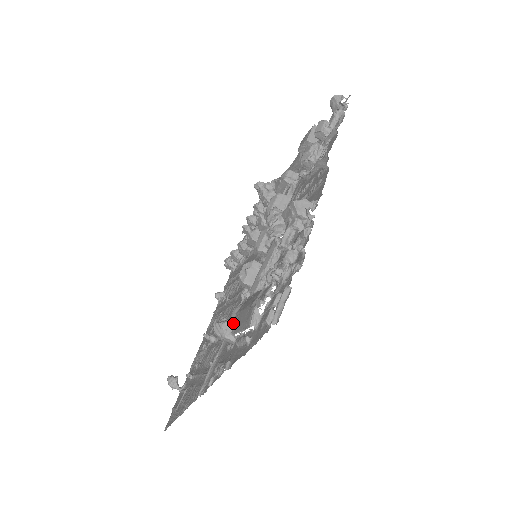
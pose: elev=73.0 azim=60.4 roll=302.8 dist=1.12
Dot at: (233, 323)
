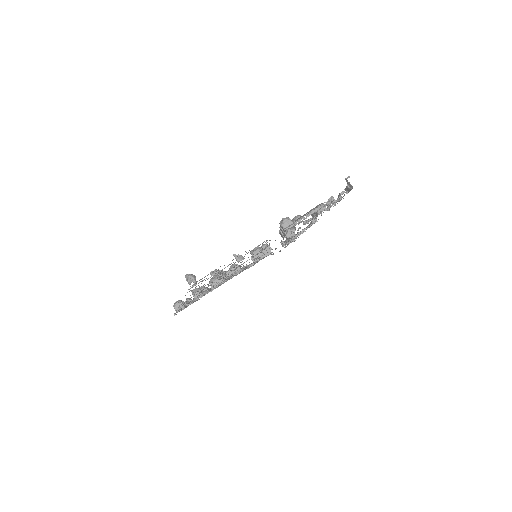
Dot at: occluded
